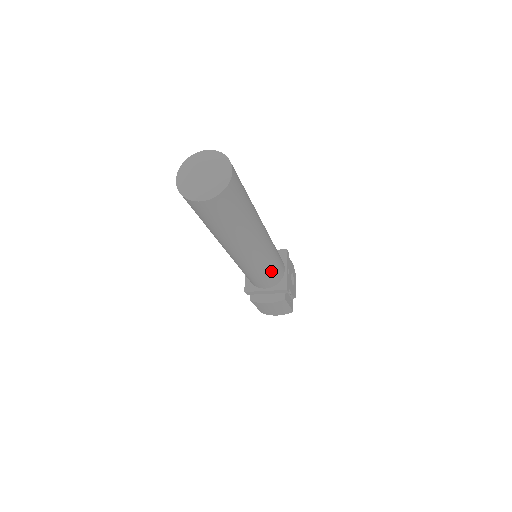
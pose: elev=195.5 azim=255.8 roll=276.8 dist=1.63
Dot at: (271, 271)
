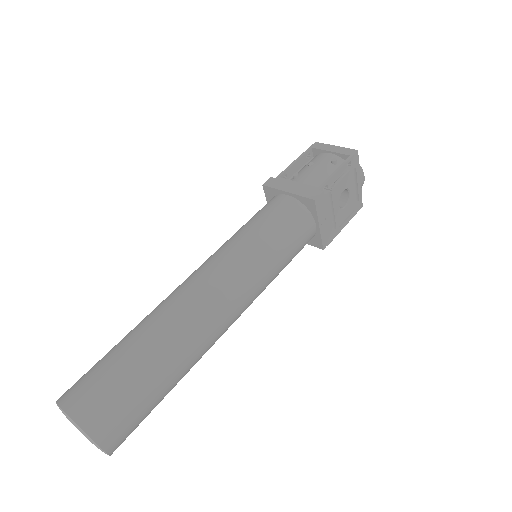
Dot at: occluded
